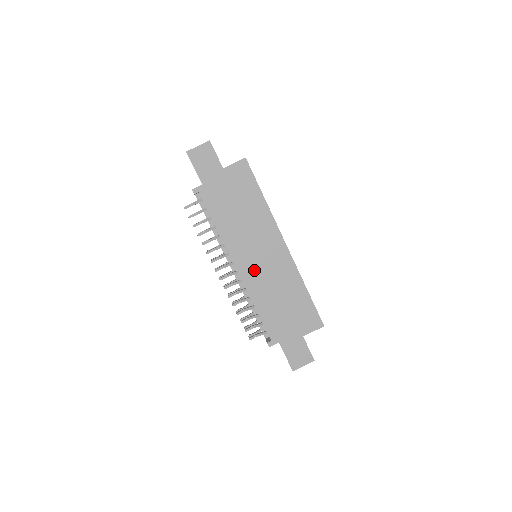
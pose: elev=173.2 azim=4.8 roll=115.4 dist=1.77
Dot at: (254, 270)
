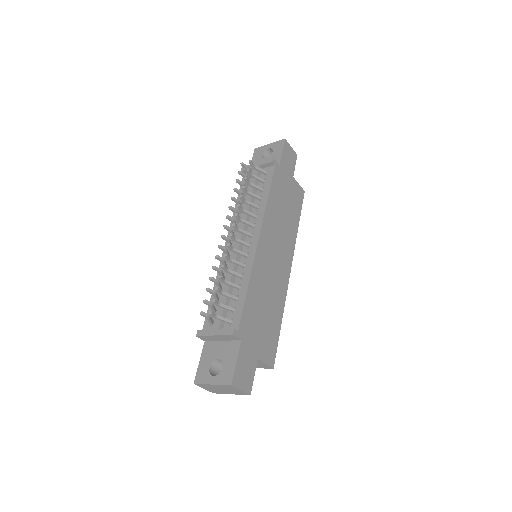
Dot at: (266, 257)
